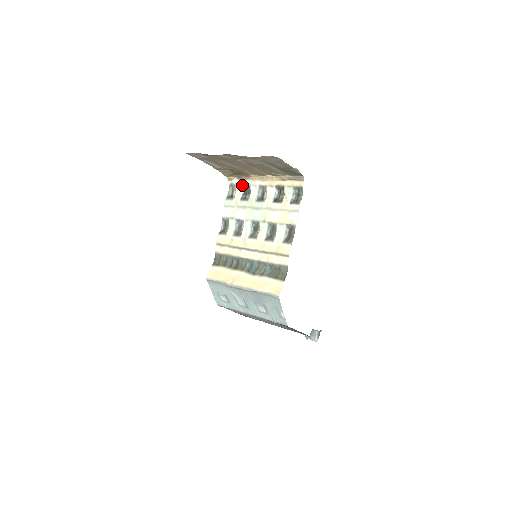
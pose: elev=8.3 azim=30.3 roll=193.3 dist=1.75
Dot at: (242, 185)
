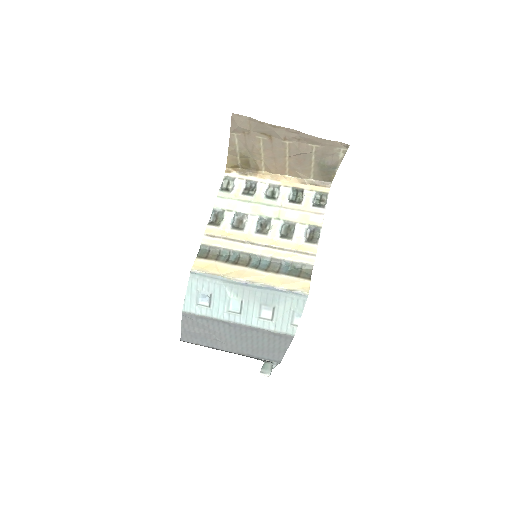
Dot at: (245, 180)
